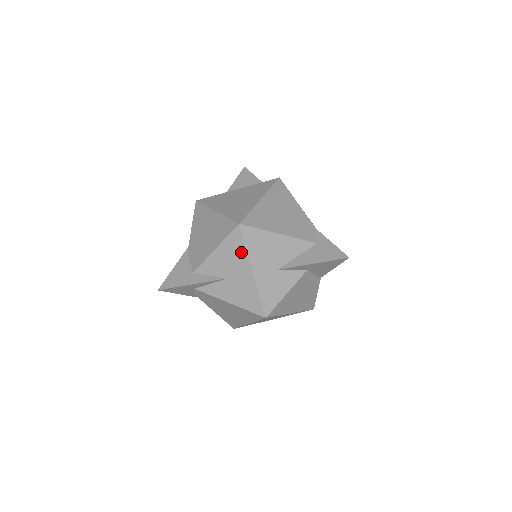
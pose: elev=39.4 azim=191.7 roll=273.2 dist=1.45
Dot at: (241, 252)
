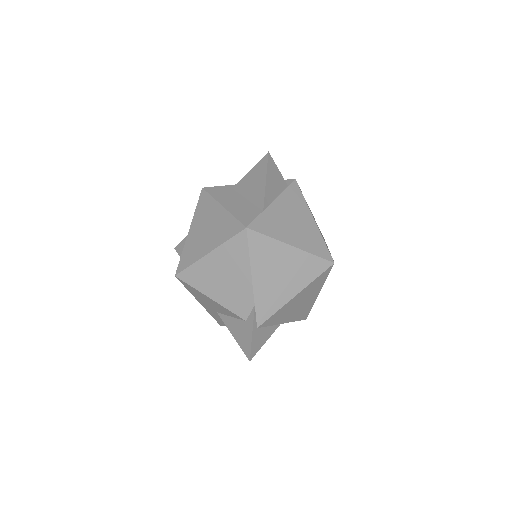
Dot at: occluded
